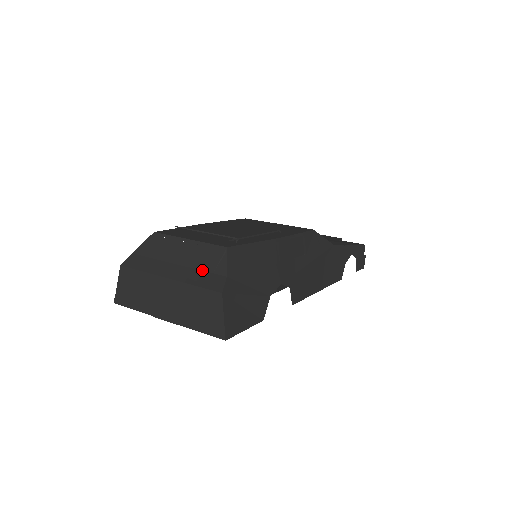
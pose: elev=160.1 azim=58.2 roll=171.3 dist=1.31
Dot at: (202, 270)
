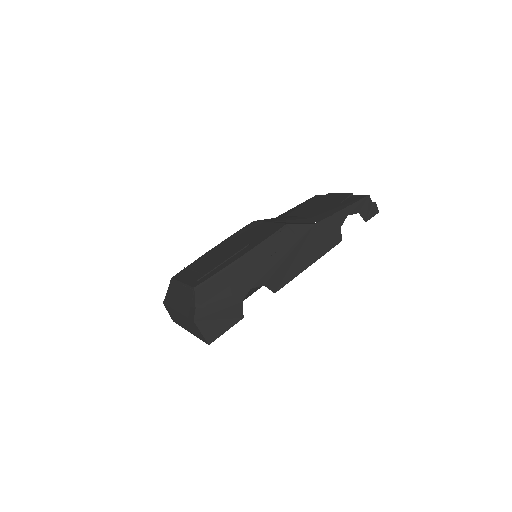
Dot at: (188, 304)
